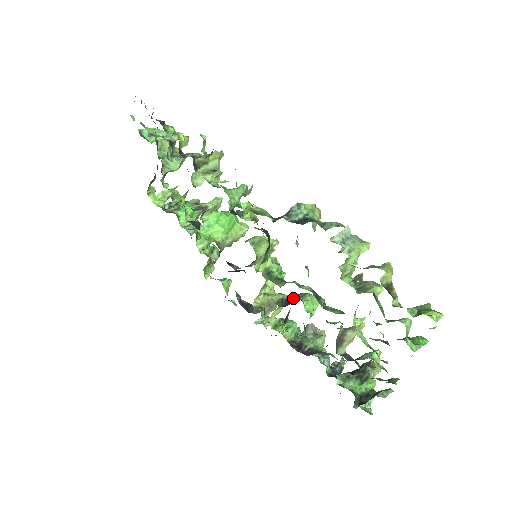
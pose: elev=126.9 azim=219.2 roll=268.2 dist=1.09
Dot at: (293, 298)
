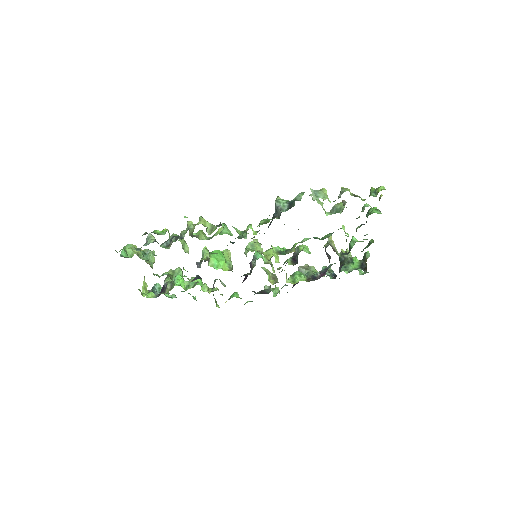
Dot at: (294, 256)
